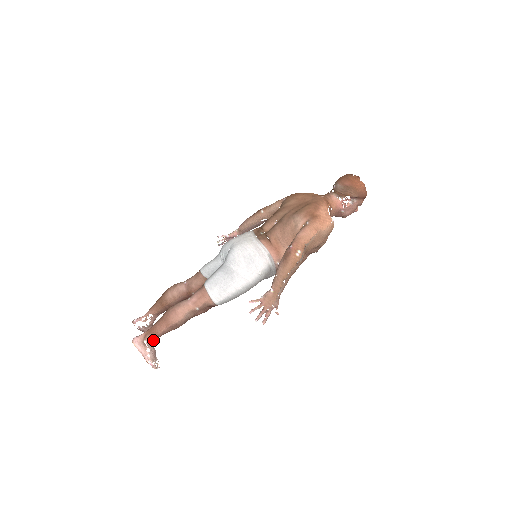
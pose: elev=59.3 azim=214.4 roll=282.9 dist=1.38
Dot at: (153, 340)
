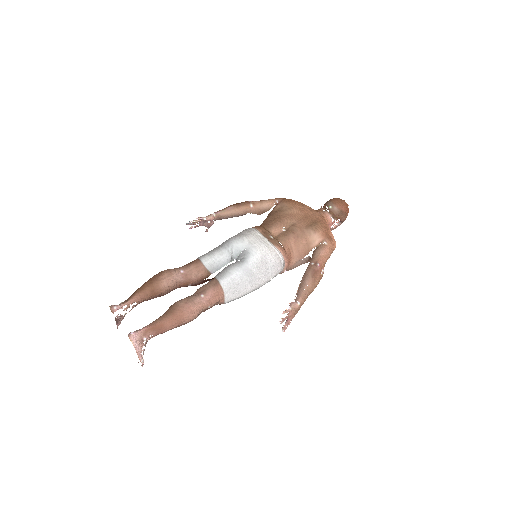
Dot at: (152, 337)
